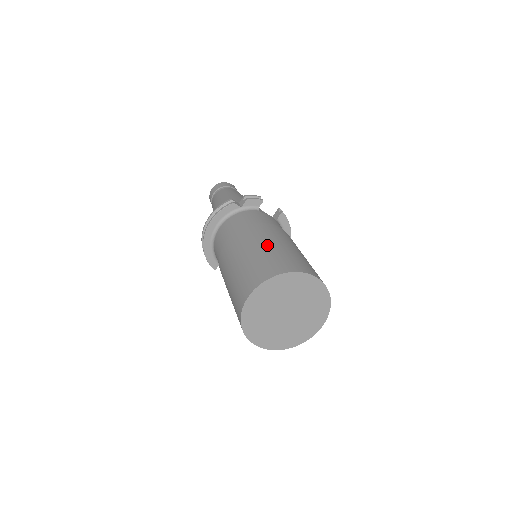
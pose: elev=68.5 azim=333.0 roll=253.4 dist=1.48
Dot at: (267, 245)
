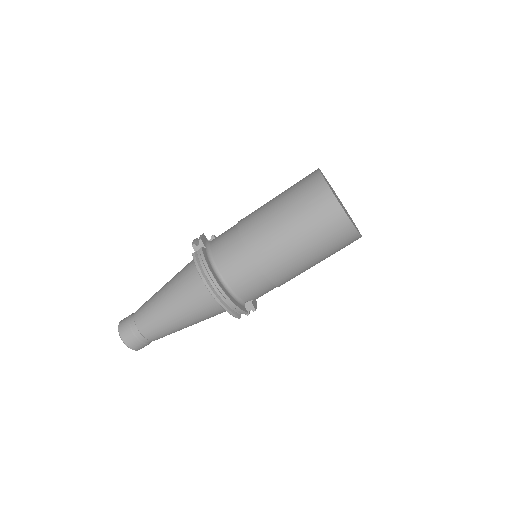
Dot at: (277, 201)
